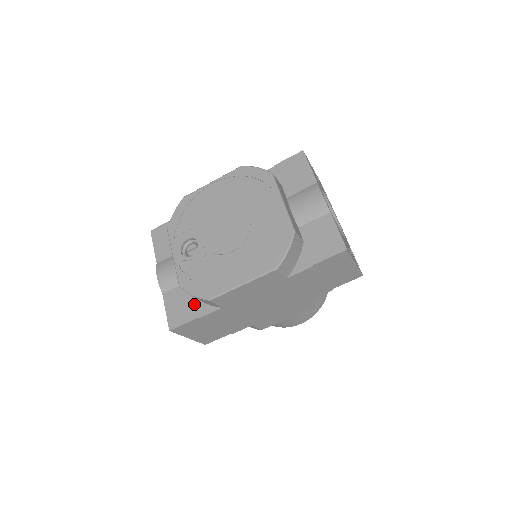
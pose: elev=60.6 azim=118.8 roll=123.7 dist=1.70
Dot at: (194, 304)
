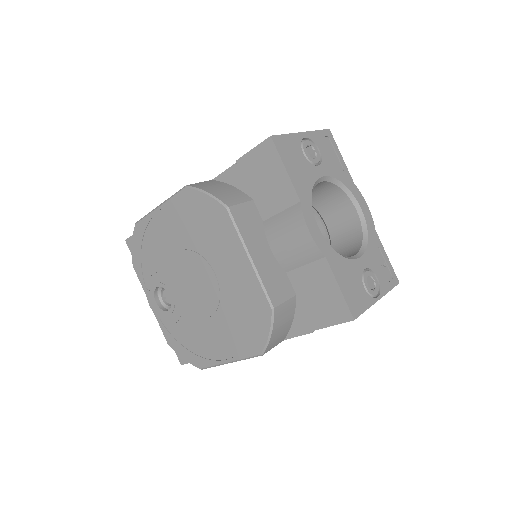
Dot at: occluded
